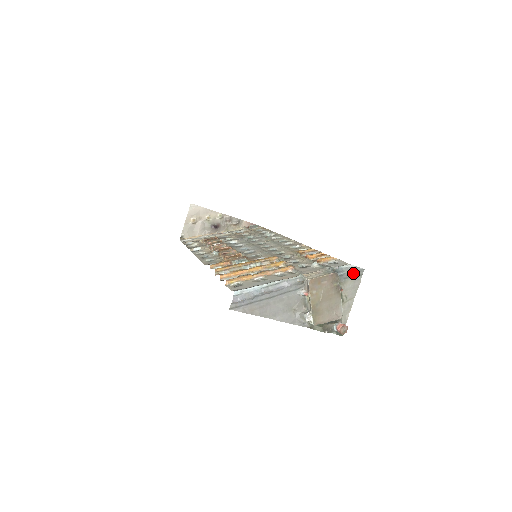
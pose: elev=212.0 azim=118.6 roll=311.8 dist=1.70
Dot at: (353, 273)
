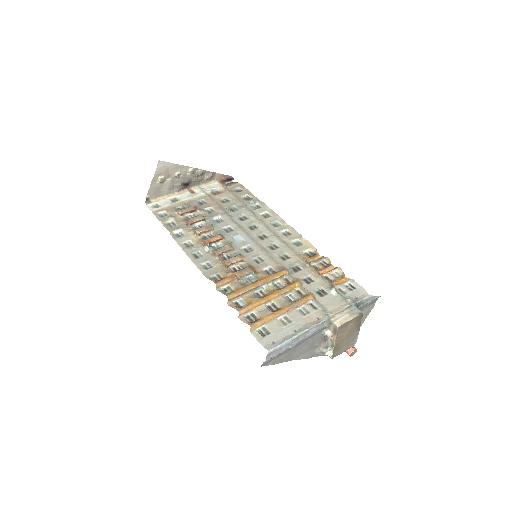
Dot at: (370, 301)
